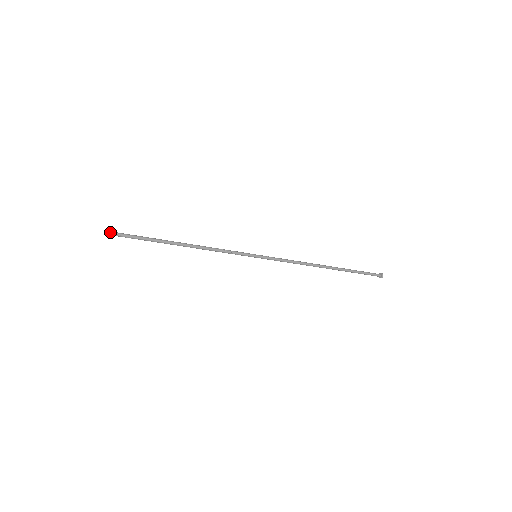
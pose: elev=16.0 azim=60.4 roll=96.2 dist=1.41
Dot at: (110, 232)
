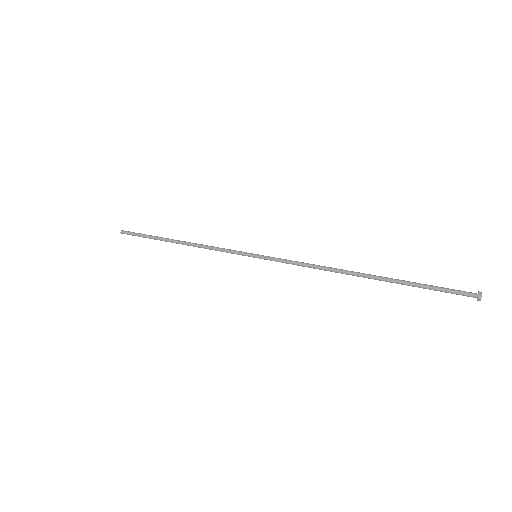
Dot at: (121, 233)
